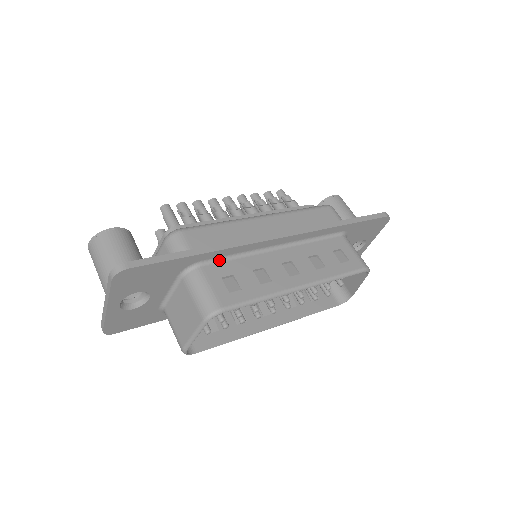
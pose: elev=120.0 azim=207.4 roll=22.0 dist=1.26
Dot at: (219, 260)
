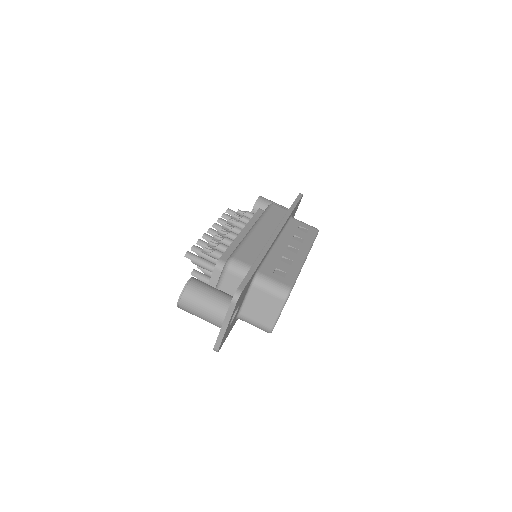
Dot at: (263, 264)
